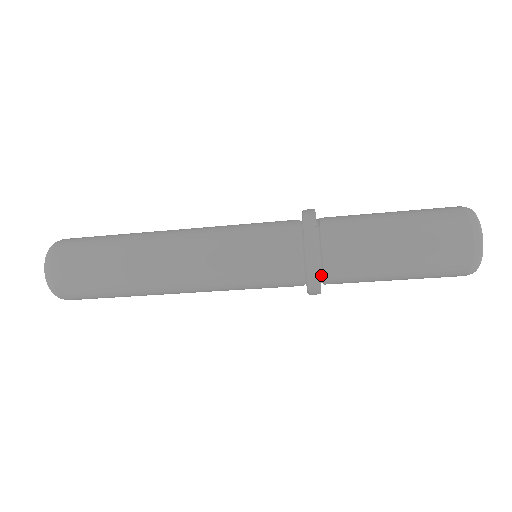
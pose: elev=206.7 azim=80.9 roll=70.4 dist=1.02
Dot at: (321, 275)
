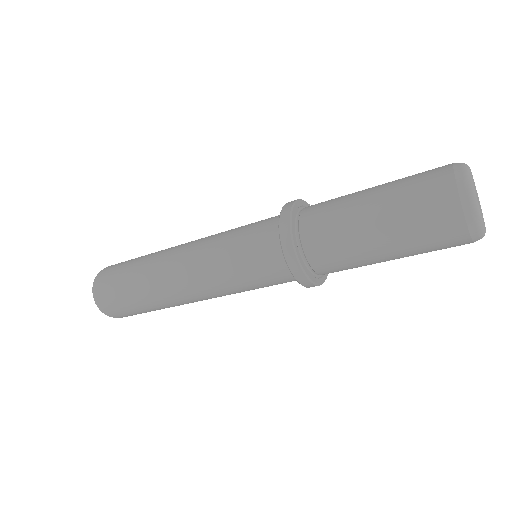
Dot at: (312, 270)
